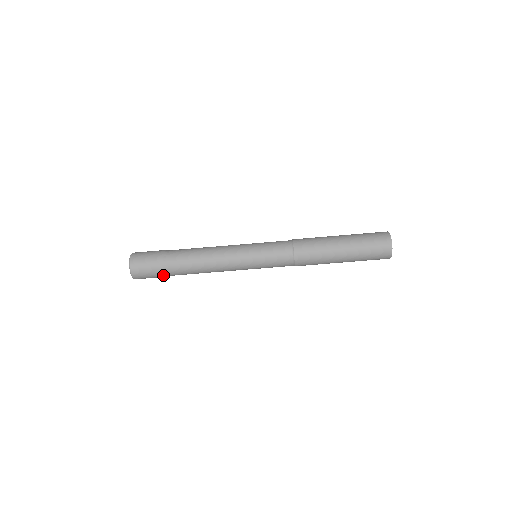
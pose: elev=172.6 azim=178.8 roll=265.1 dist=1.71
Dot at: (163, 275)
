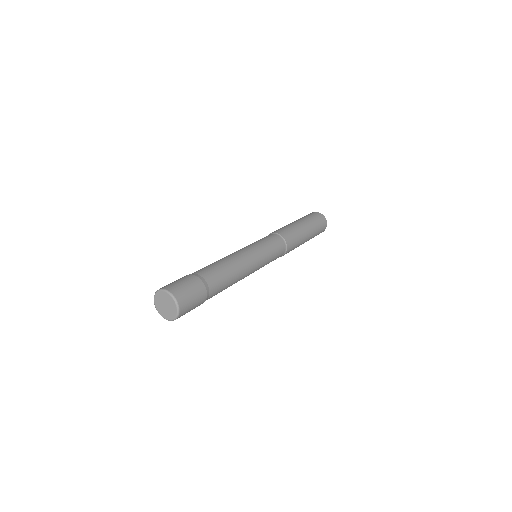
Dot at: occluded
